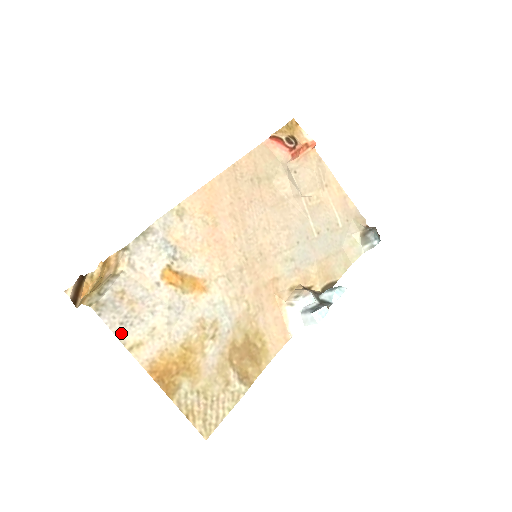
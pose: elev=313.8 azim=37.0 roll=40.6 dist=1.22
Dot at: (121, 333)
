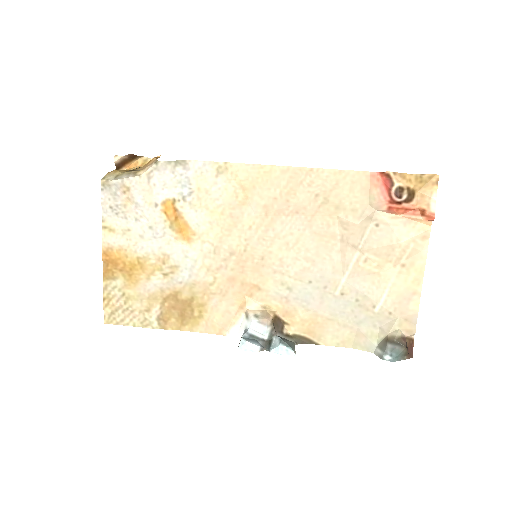
Dot at: (107, 213)
